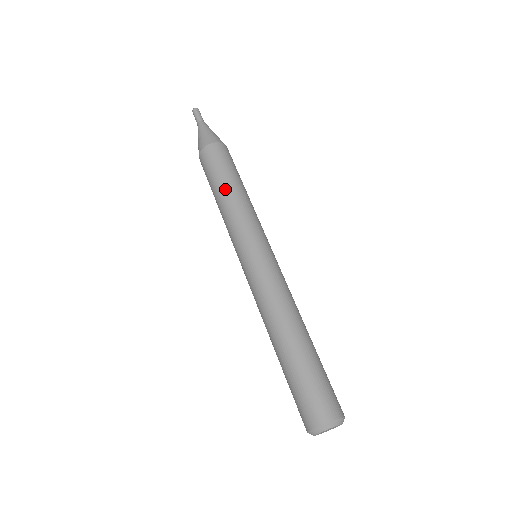
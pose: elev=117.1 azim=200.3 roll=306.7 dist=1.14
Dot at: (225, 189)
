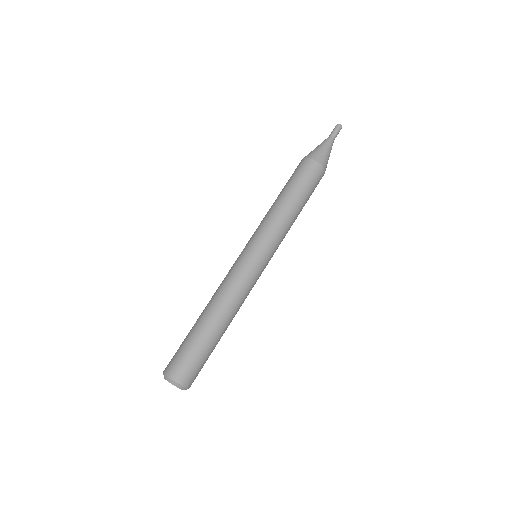
Dot at: (280, 197)
